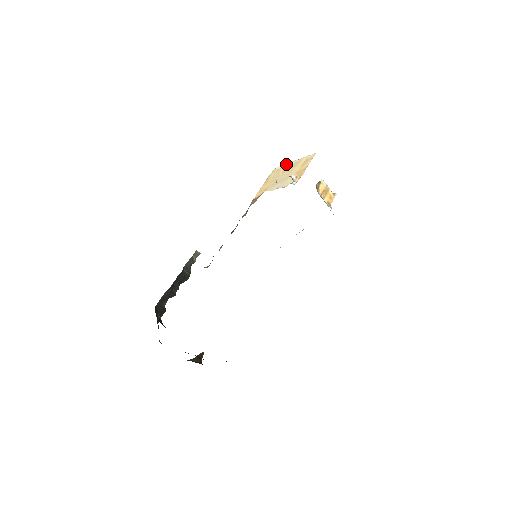
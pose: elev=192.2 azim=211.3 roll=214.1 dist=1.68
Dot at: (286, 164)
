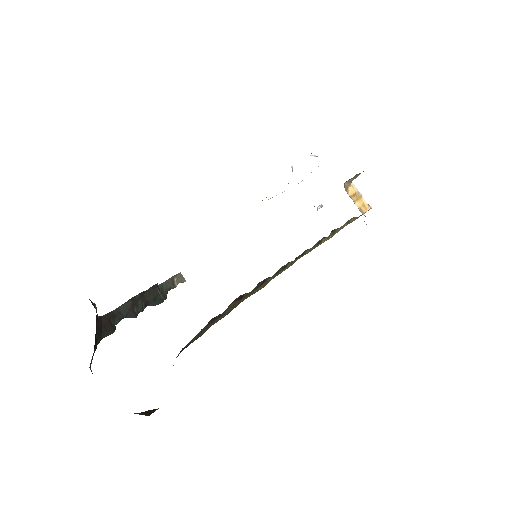
Dot at: occluded
